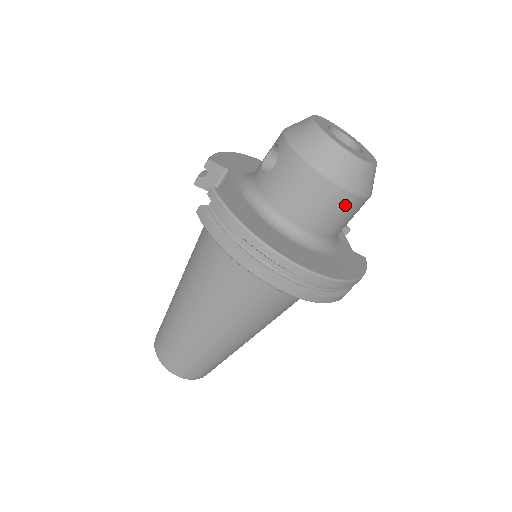
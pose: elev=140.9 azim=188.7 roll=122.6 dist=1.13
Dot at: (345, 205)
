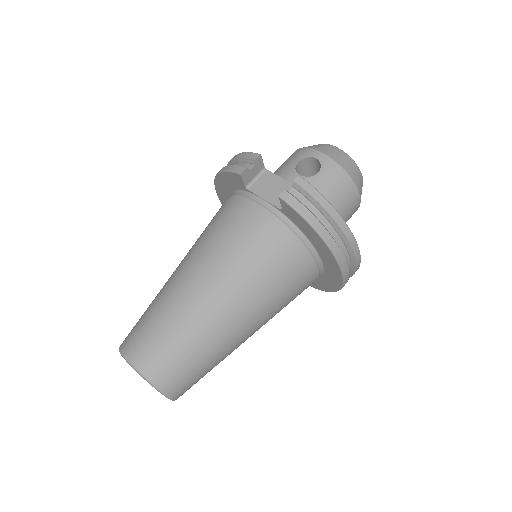
Dot at: (353, 213)
